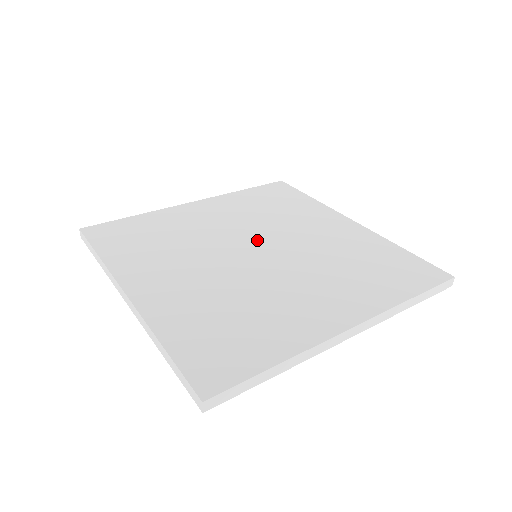
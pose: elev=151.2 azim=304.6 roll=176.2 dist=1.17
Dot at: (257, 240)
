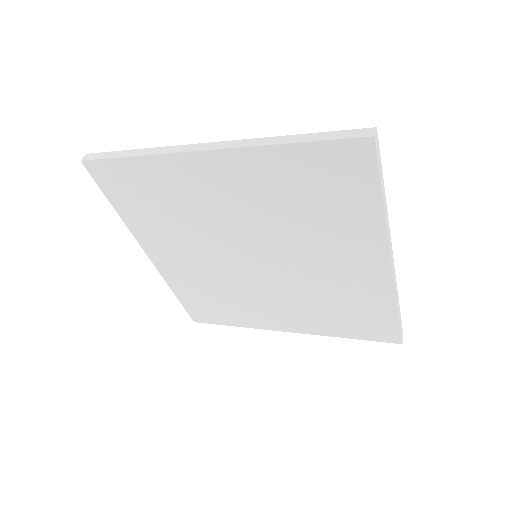
Dot at: occluded
